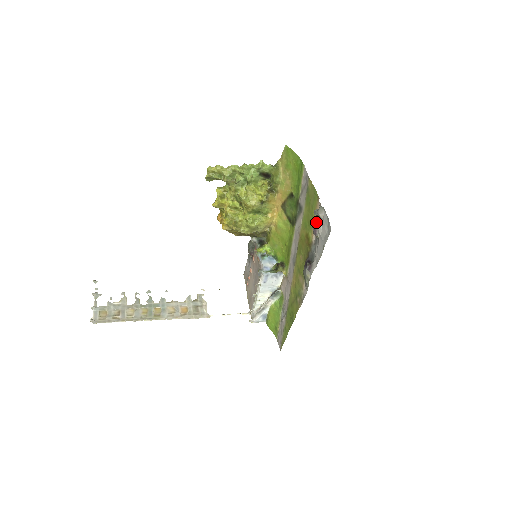
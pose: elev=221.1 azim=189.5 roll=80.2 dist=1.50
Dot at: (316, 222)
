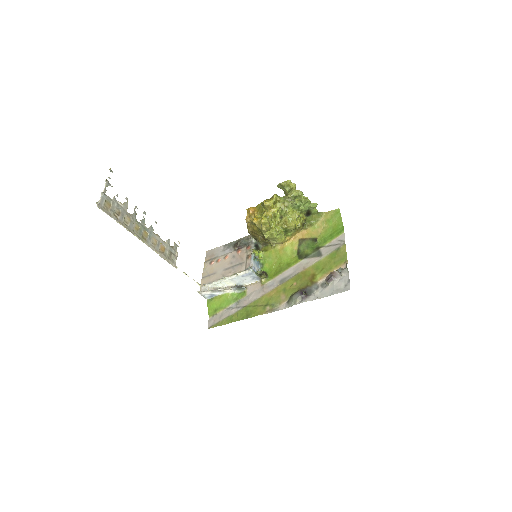
Dot at: (335, 275)
